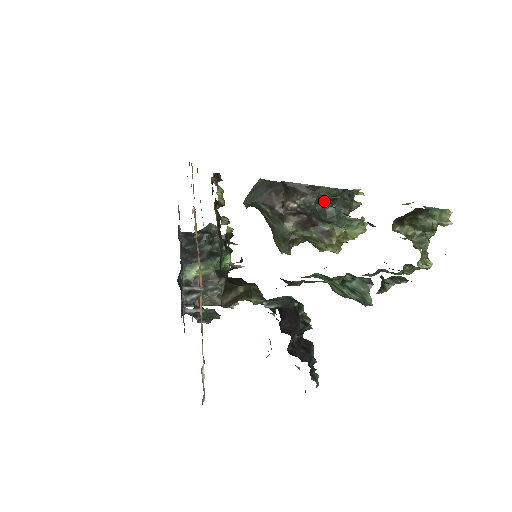
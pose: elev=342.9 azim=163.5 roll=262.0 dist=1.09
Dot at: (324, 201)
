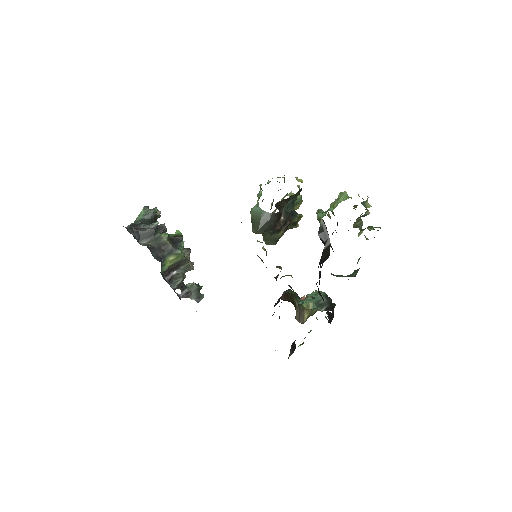
Dot at: occluded
